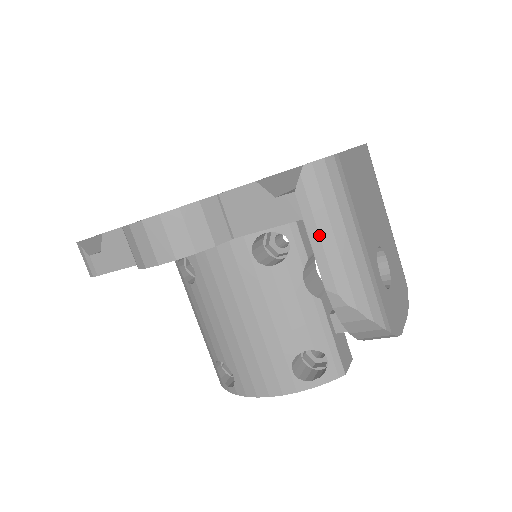
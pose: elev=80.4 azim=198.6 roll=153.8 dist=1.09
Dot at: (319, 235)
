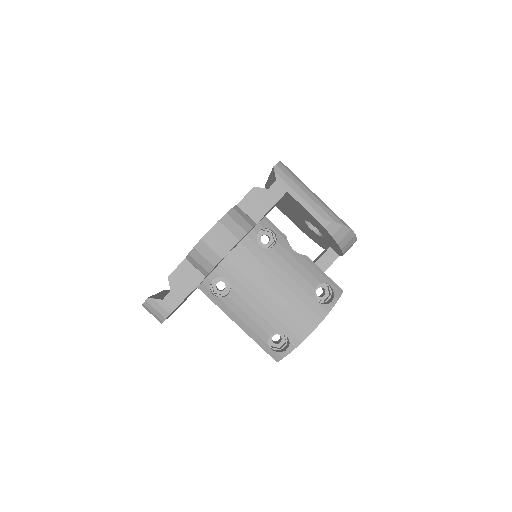
Dot at: (299, 195)
